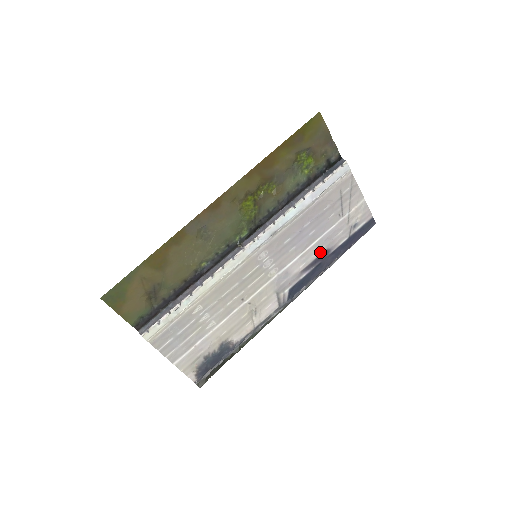
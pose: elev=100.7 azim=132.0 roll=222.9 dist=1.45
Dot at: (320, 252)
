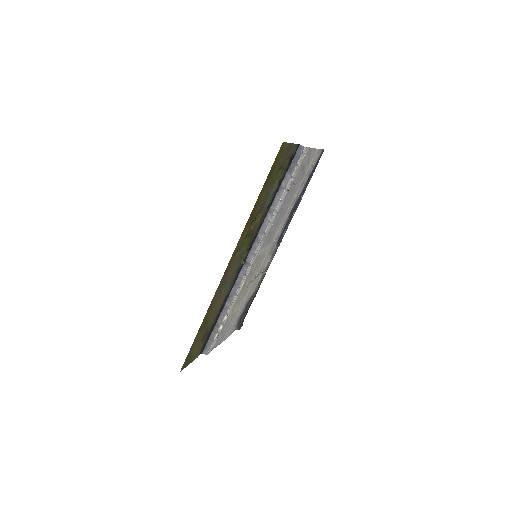
Dot at: (292, 207)
